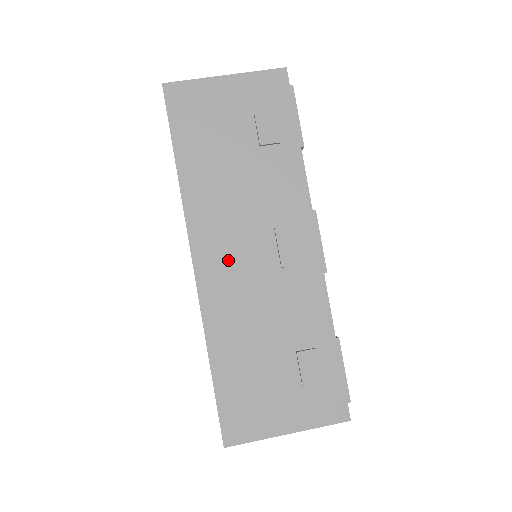
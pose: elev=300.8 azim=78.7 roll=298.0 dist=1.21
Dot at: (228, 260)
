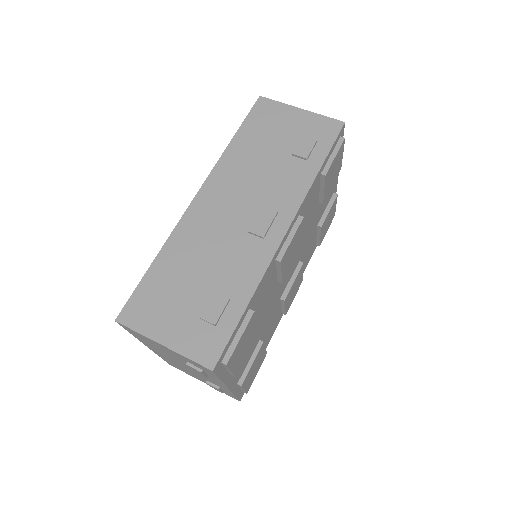
Dot at: (218, 207)
